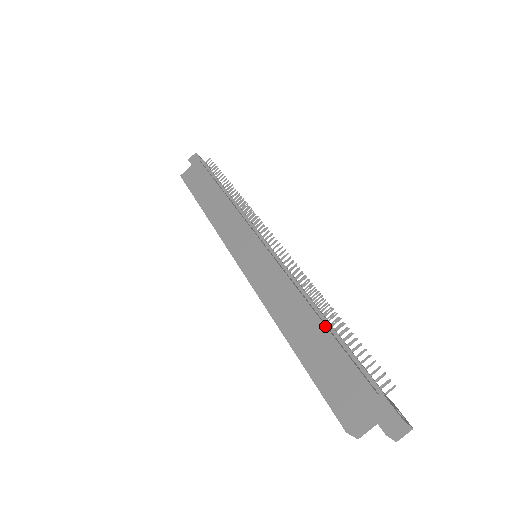
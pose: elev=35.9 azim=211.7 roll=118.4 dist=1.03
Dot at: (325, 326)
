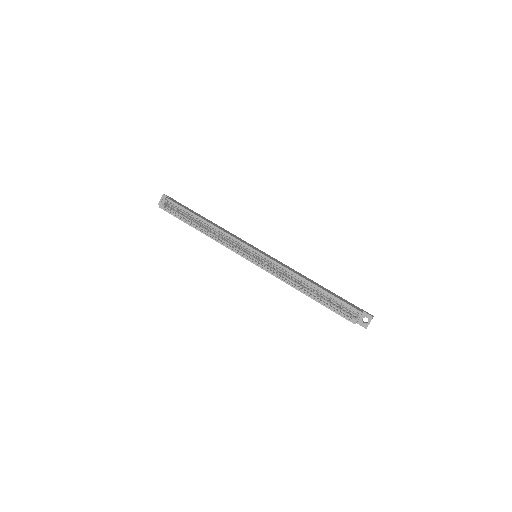
Dot at: occluded
